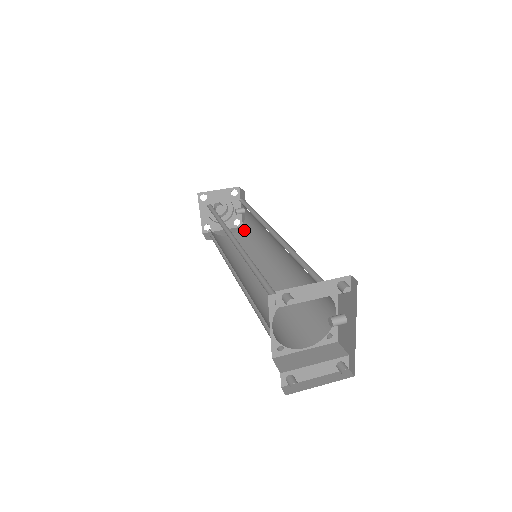
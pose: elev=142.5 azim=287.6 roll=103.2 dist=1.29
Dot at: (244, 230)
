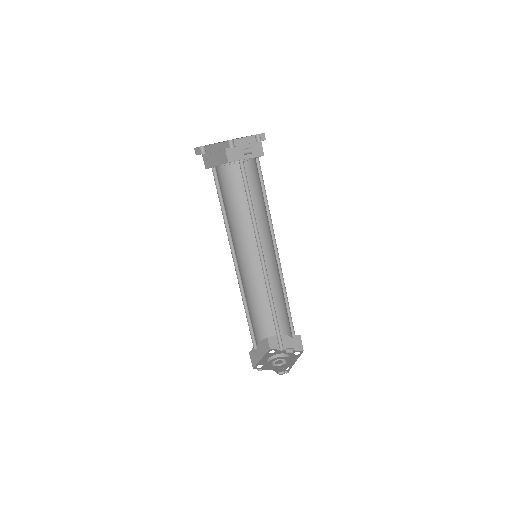
Dot at: (280, 340)
